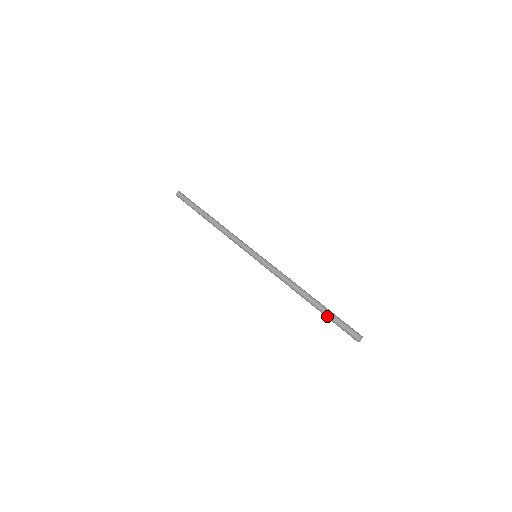
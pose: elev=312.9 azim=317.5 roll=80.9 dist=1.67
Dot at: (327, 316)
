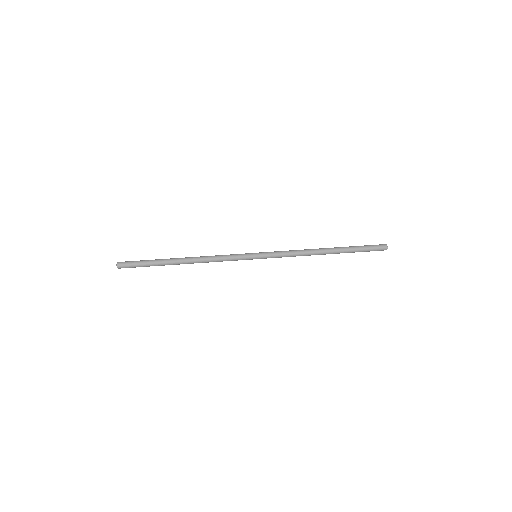
Dot at: (354, 251)
